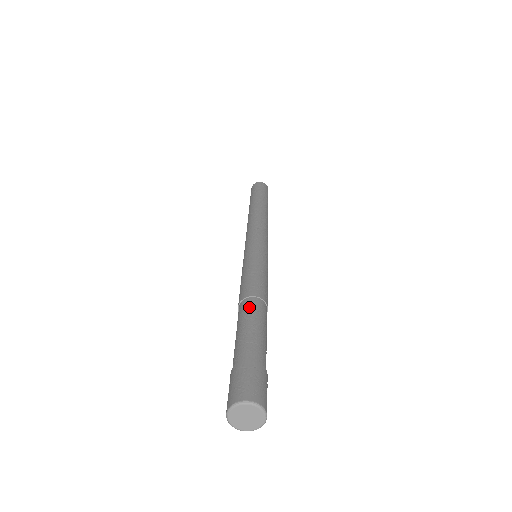
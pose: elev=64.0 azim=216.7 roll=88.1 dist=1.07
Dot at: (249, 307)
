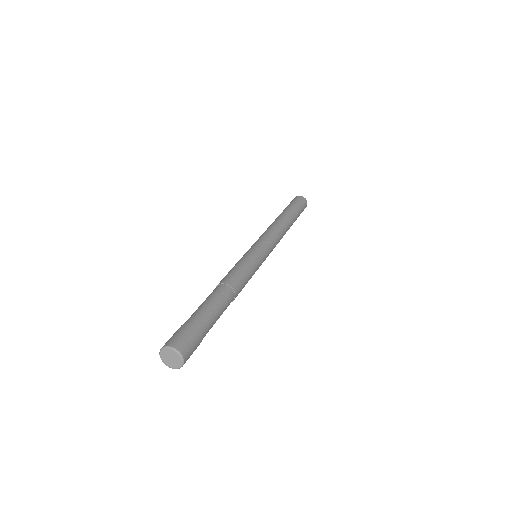
Dot at: (213, 291)
